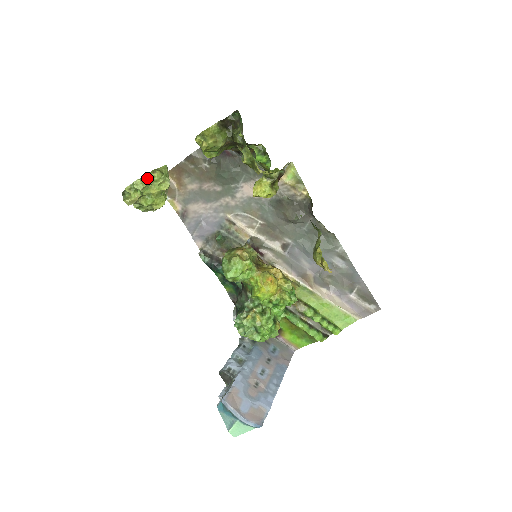
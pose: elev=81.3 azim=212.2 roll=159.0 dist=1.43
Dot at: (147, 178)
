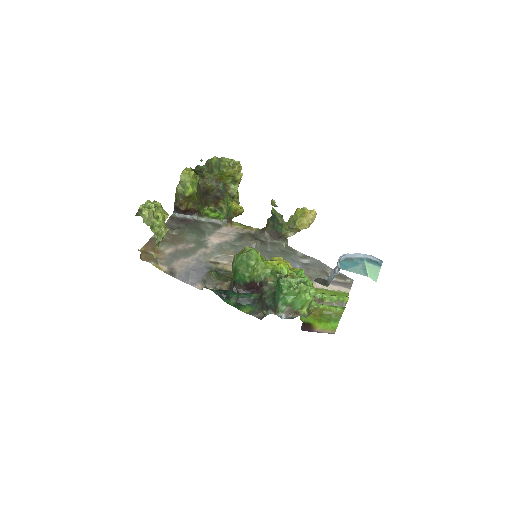
Dot at: occluded
